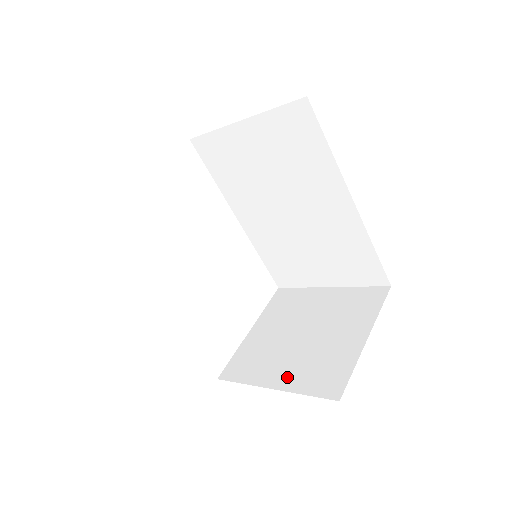
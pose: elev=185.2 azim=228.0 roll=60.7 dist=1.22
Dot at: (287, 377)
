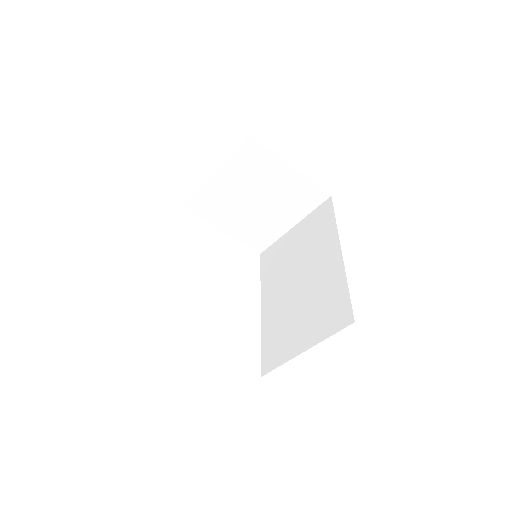
Dot at: occluded
